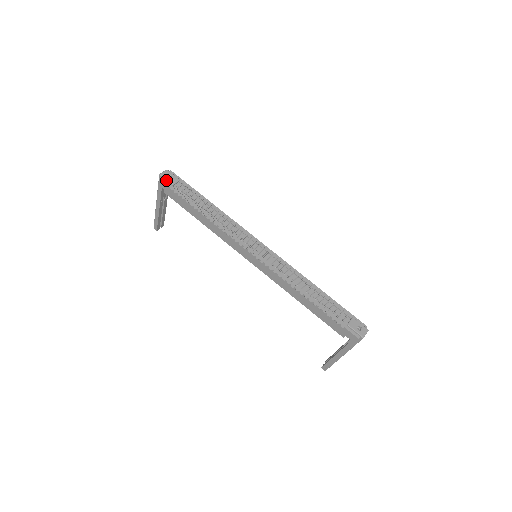
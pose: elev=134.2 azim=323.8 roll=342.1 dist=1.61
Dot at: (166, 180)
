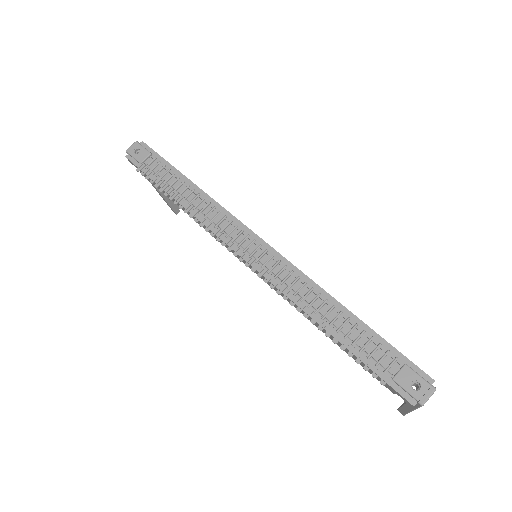
Dot at: (133, 158)
